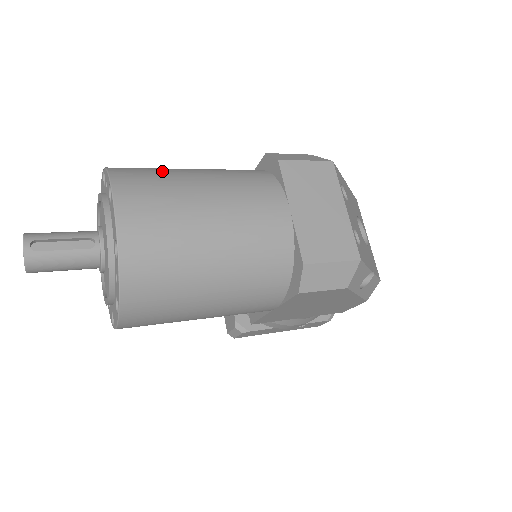
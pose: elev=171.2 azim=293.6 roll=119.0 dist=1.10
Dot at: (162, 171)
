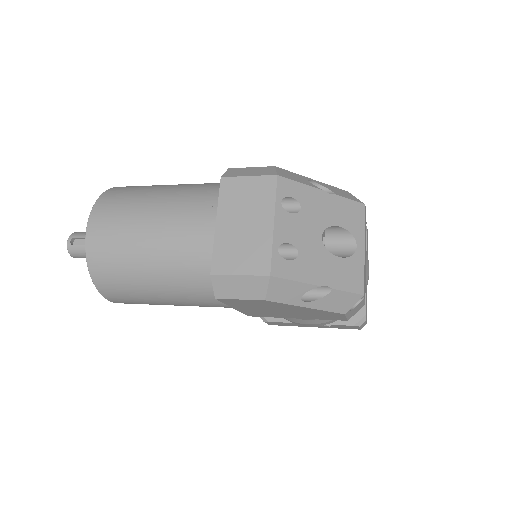
Dot at: (139, 190)
